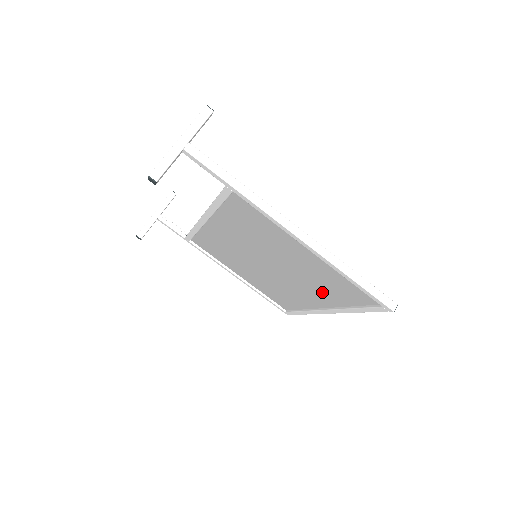
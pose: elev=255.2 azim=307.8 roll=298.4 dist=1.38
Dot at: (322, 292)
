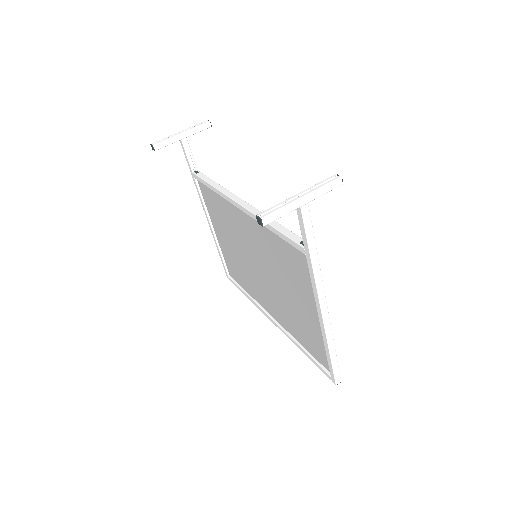
Dot at: (287, 319)
